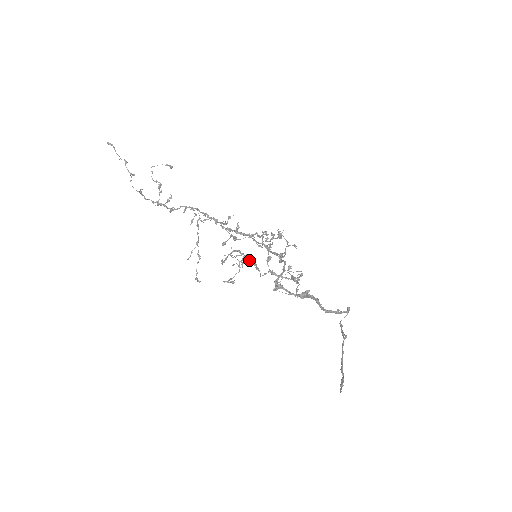
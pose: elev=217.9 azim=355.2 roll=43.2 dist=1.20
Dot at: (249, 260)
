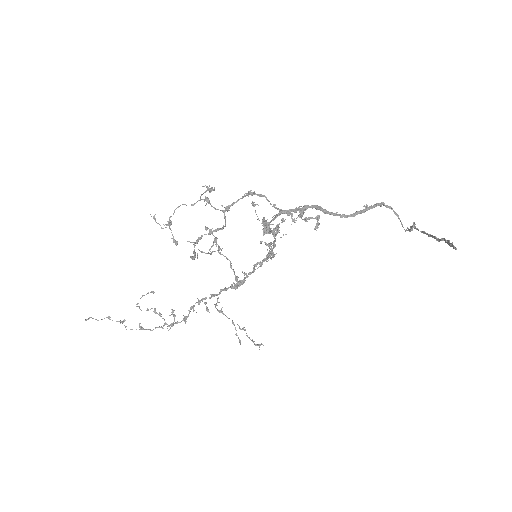
Dot at: (212, 233)
